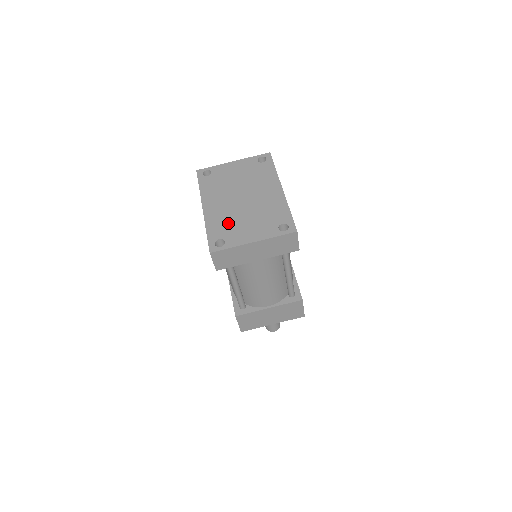
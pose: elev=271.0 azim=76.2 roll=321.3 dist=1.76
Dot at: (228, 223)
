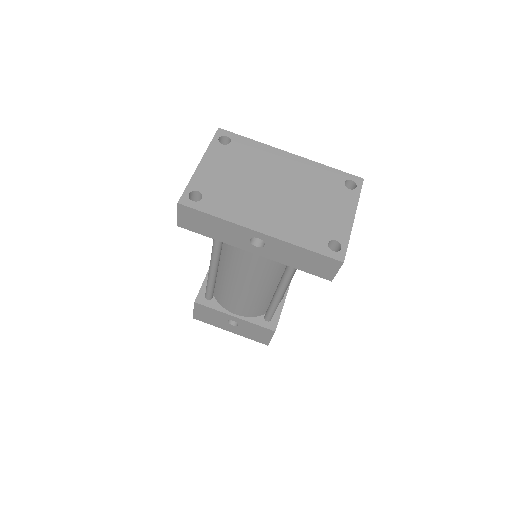
Dot at: (308, 223)
